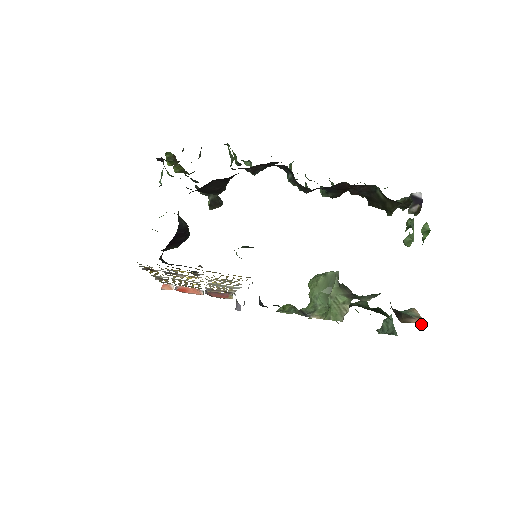
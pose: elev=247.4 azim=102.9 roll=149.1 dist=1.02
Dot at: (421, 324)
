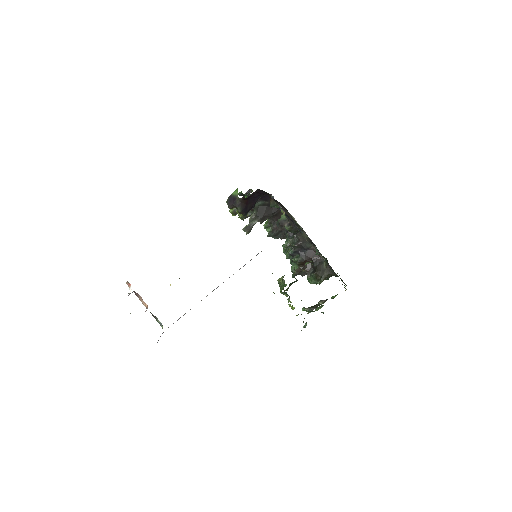
Dot at: occluded
